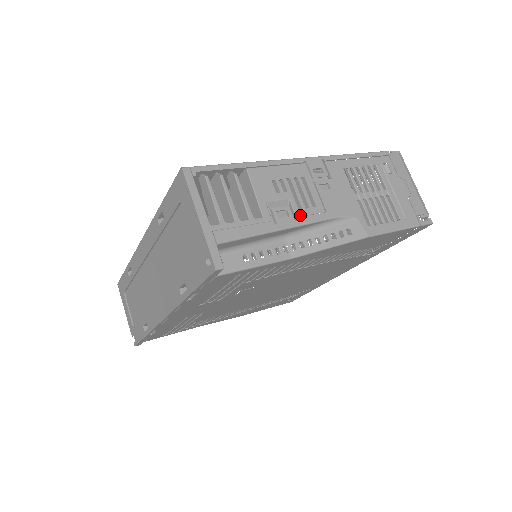
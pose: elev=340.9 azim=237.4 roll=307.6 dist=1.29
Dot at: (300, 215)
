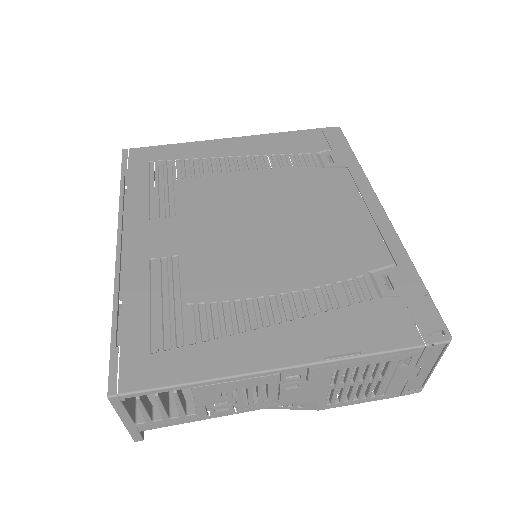
Dot at: (243, 408)
